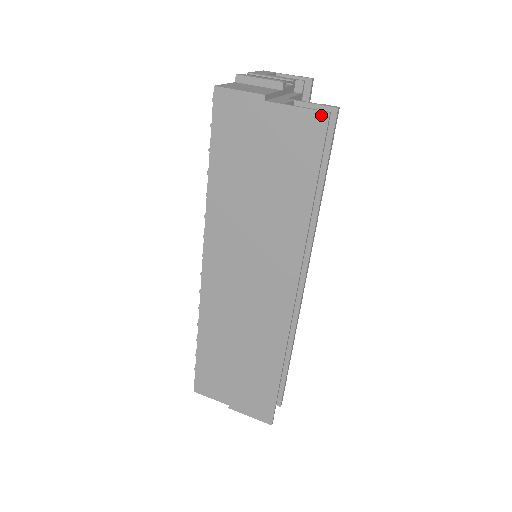
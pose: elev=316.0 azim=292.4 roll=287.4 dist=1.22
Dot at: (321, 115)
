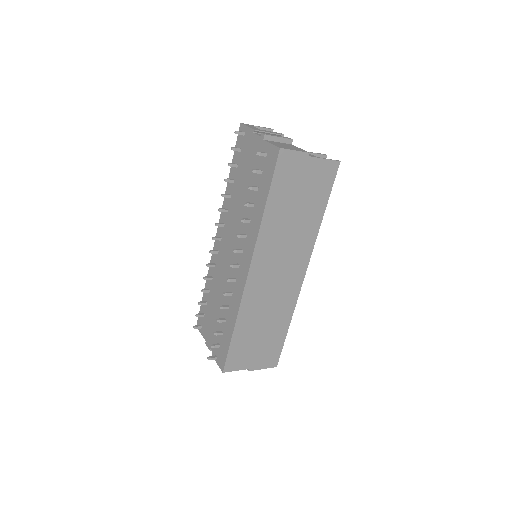
Dot at: (336, 163)
